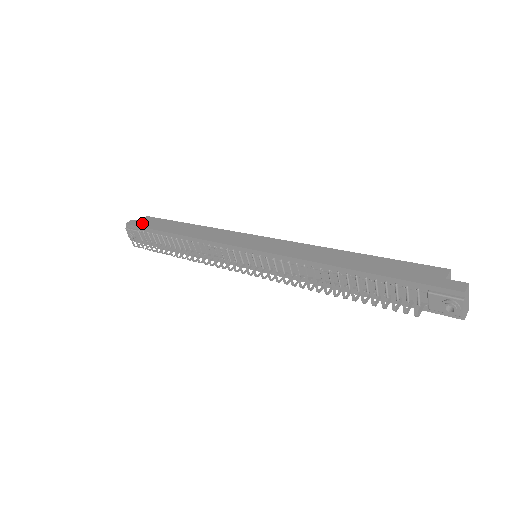
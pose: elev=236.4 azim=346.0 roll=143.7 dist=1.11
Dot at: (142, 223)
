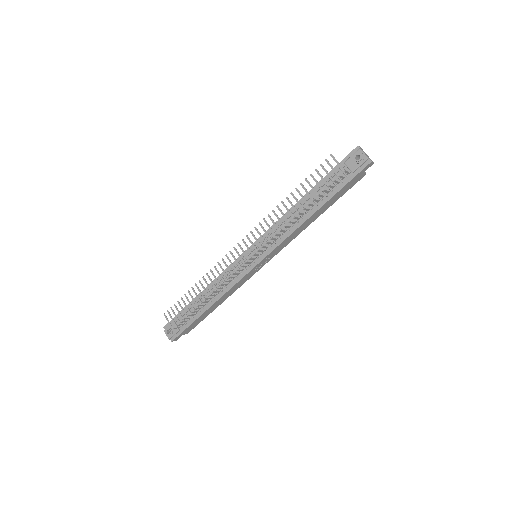
Dot at: occluded
